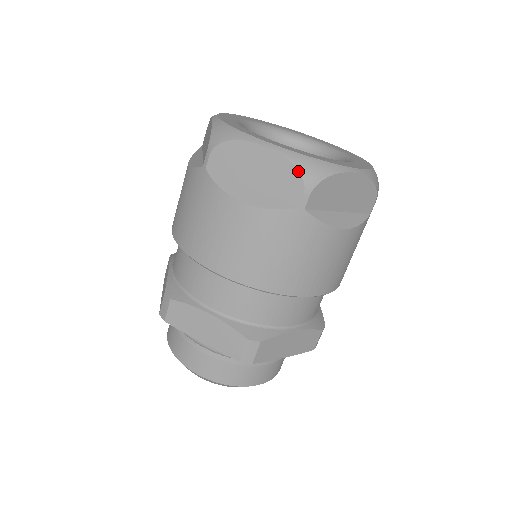
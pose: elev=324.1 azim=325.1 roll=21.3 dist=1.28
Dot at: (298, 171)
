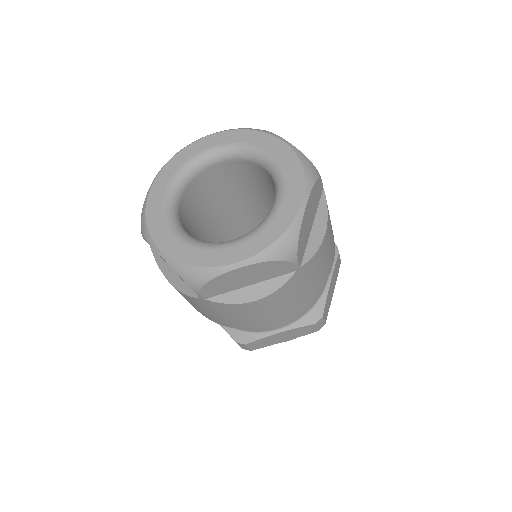
Dot at: (182, 279)
